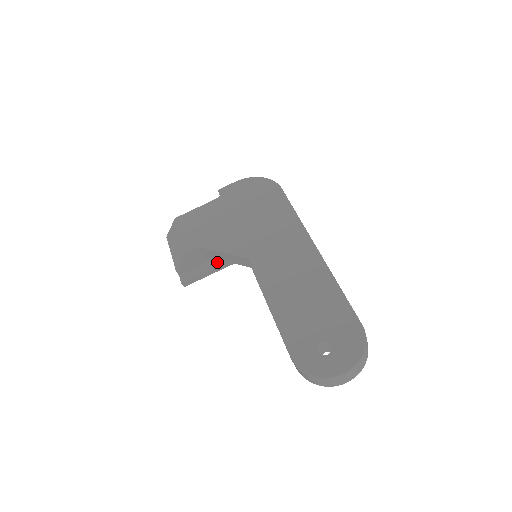
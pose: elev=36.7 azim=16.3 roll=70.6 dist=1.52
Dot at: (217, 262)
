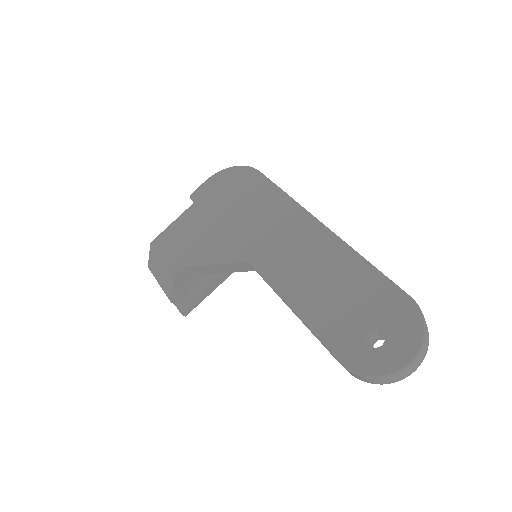
Dot at: (213, 277)
